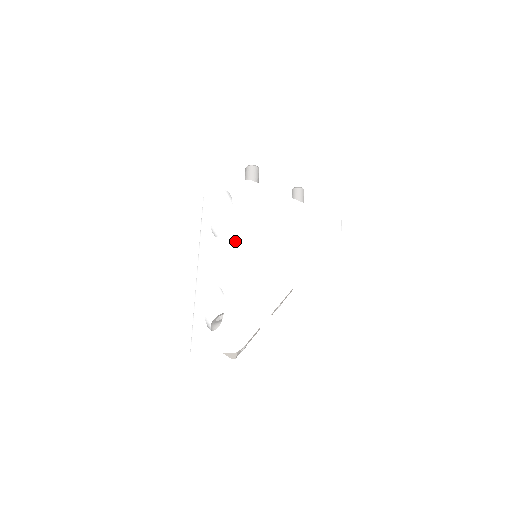
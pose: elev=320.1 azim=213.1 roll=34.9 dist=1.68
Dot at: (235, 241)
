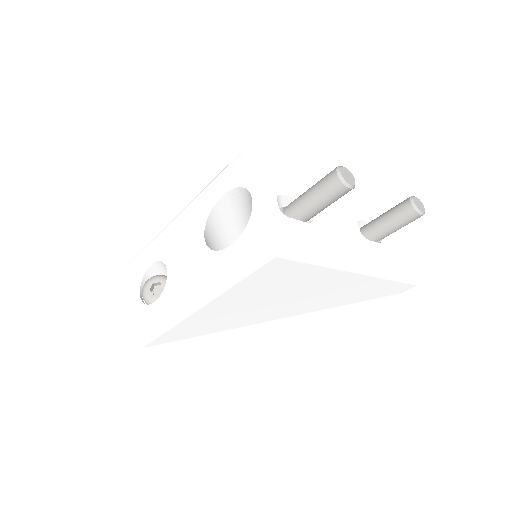
Dot at: (202, 279)
